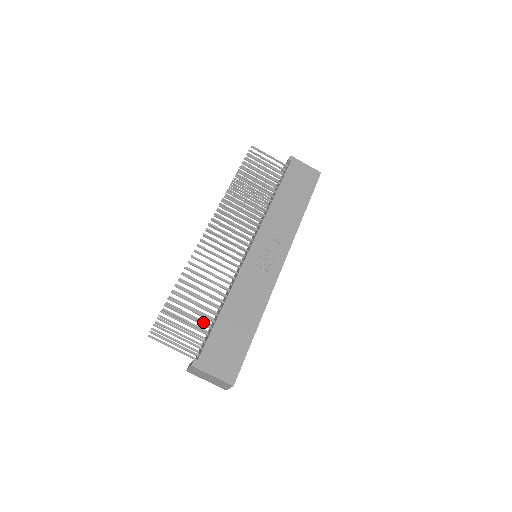
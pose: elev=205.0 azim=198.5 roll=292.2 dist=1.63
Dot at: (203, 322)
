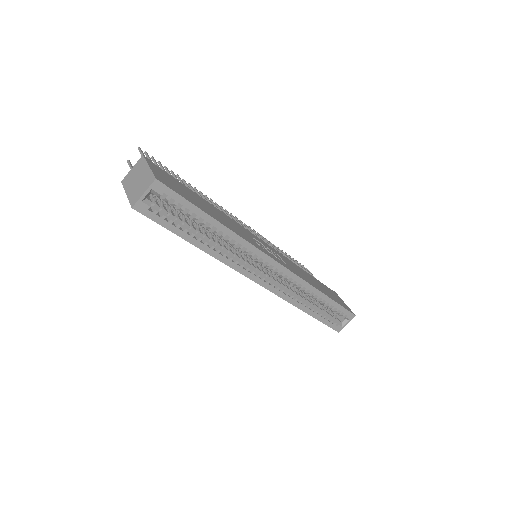
Dot at: occluded
